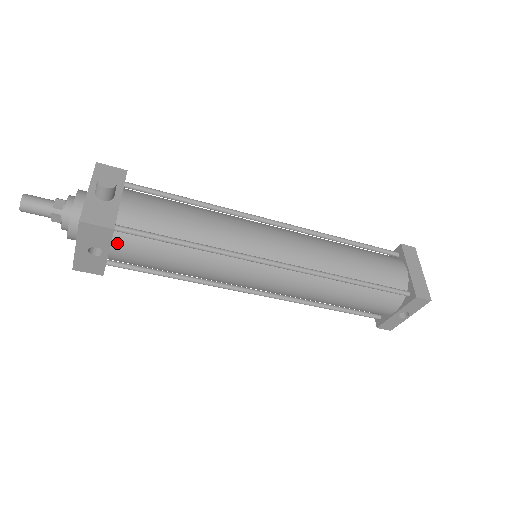
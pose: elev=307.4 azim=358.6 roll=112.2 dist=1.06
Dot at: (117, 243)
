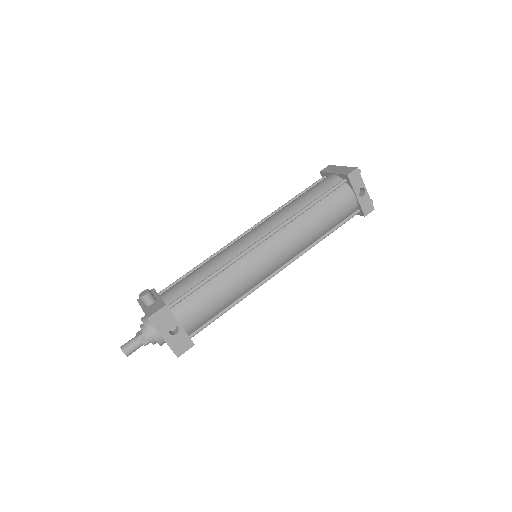
Dot at: (178, 315)
